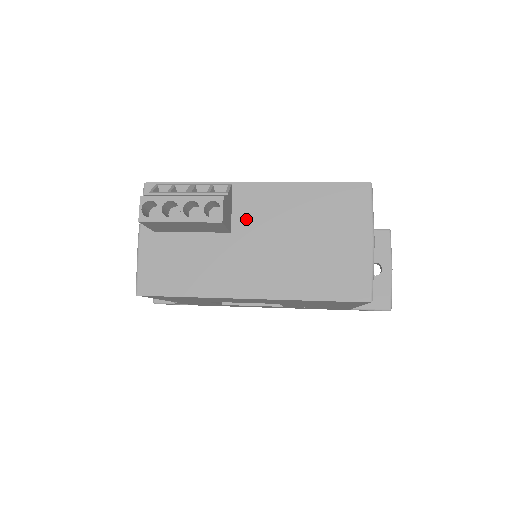
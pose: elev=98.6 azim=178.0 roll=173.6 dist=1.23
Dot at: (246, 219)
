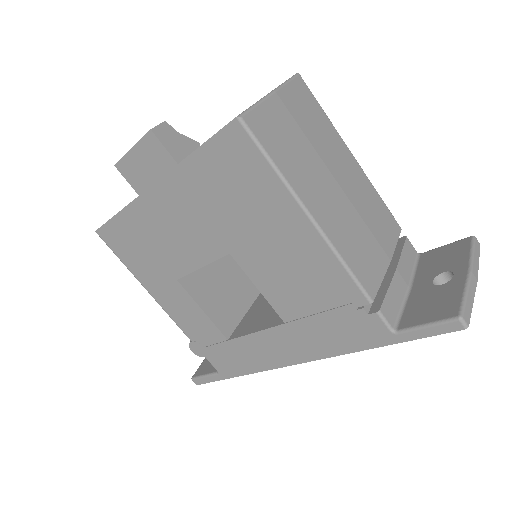
Dot at: occluded
